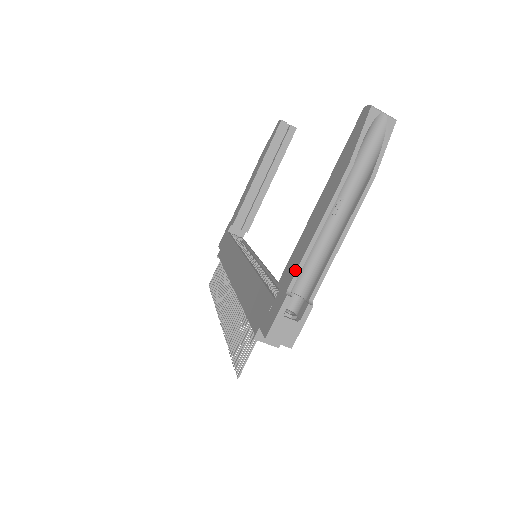
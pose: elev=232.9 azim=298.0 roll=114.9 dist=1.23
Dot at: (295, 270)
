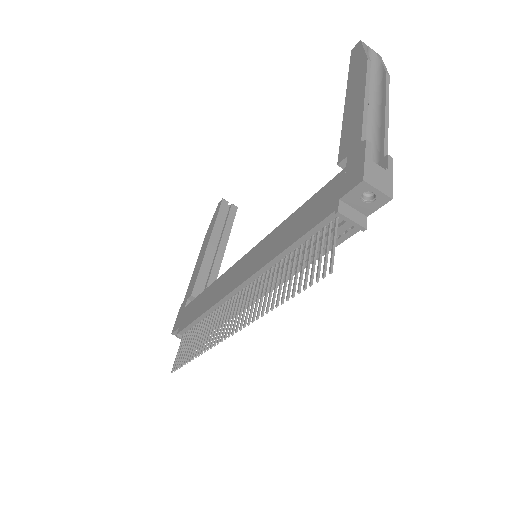
Dot at: (360, 127)
